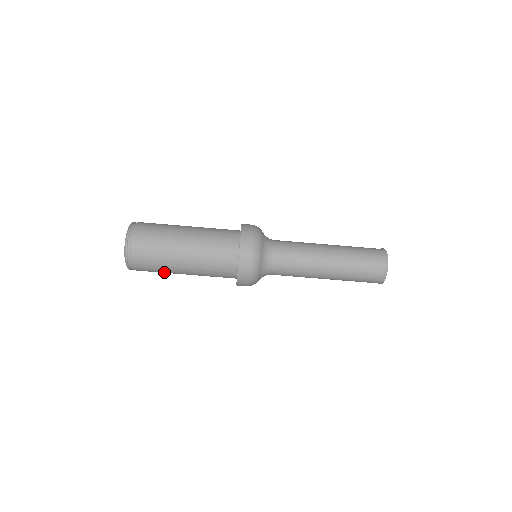
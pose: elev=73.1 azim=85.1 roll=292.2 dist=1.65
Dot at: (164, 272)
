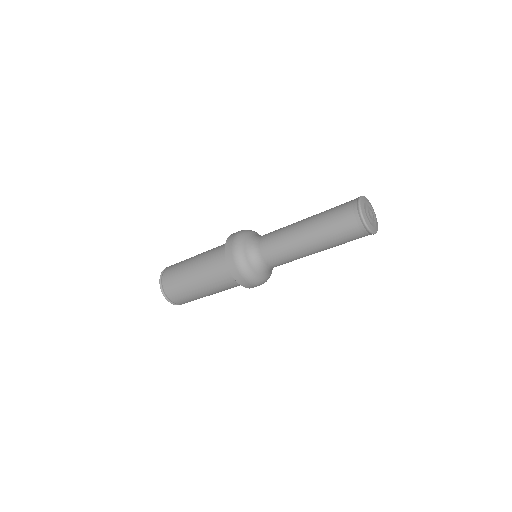
Dot at: (197, 298)
